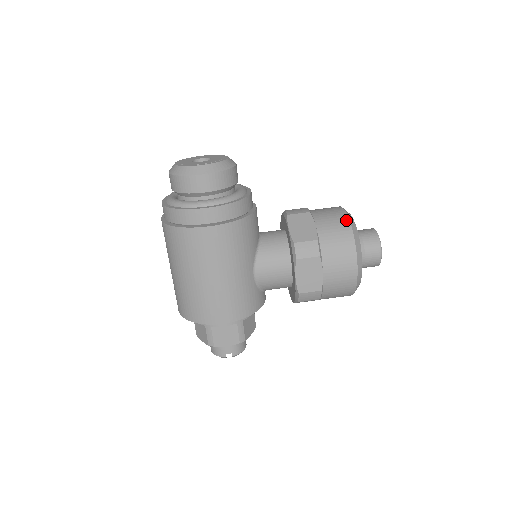
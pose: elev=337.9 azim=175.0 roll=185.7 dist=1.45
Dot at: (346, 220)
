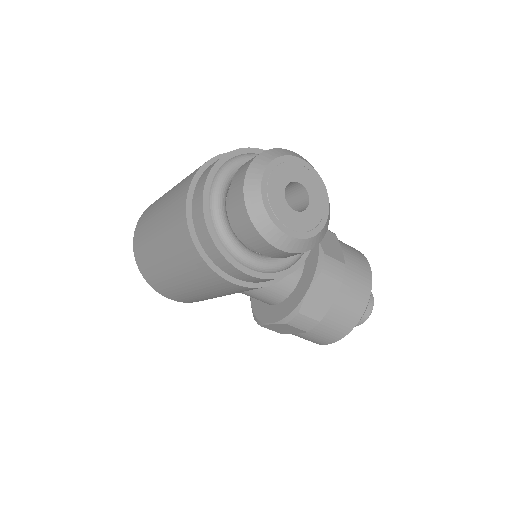
Dot at: (361, 313)
